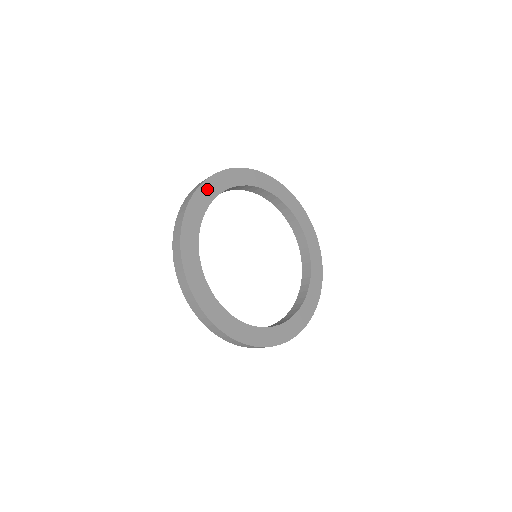
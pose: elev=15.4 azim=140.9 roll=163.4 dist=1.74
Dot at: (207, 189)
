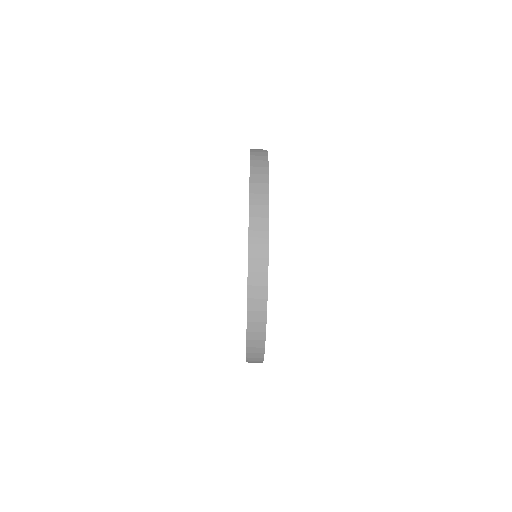
Dot at: occluded
